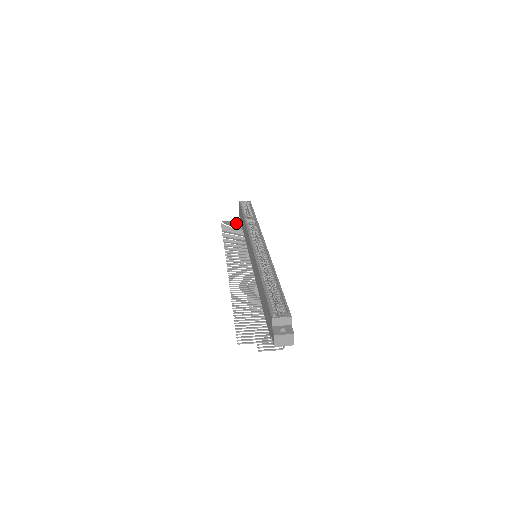
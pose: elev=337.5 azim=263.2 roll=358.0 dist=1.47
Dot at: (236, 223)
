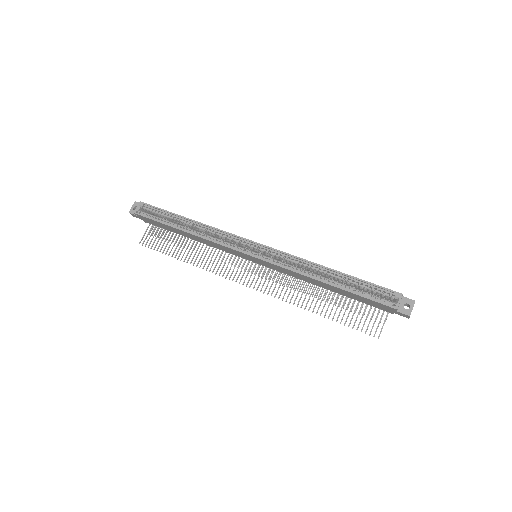
Dot at: (153, 231)
